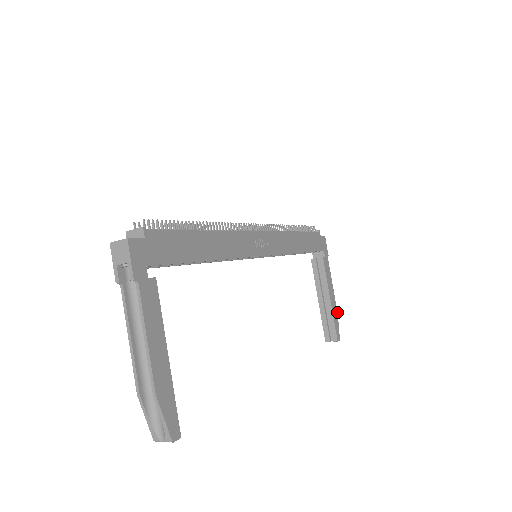
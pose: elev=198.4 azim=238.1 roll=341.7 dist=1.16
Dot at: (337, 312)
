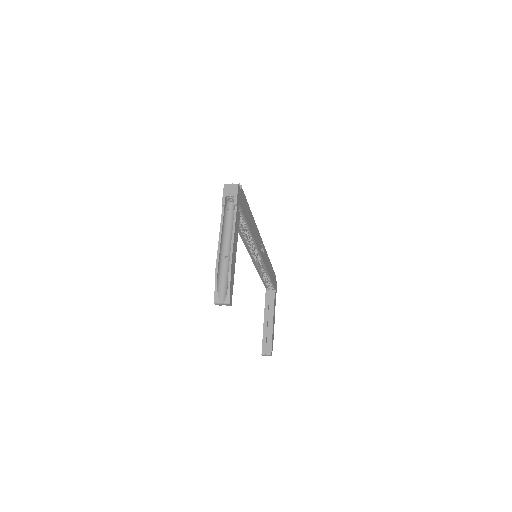
Dot at: (273, 336)
